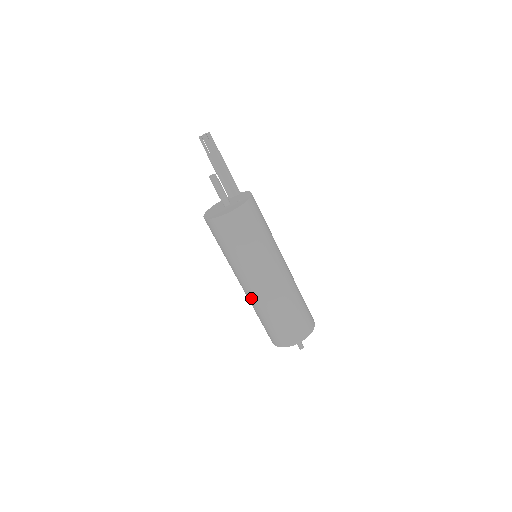
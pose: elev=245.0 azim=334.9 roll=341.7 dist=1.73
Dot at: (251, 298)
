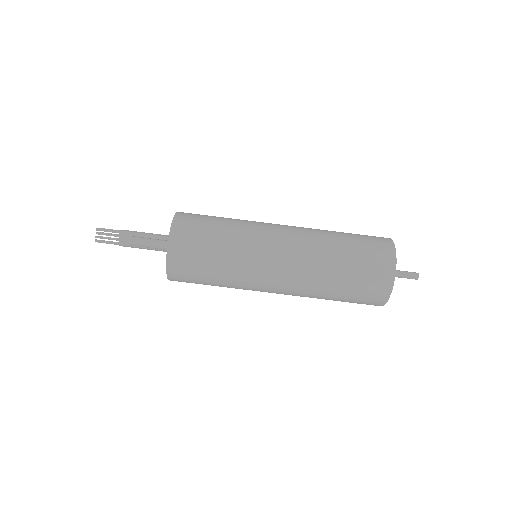
Dot at: (298, 282)
